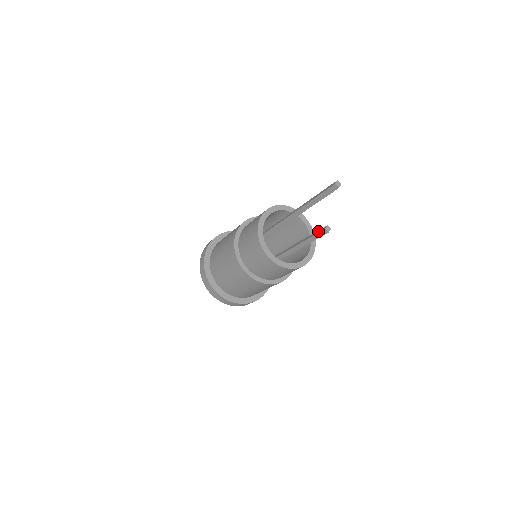
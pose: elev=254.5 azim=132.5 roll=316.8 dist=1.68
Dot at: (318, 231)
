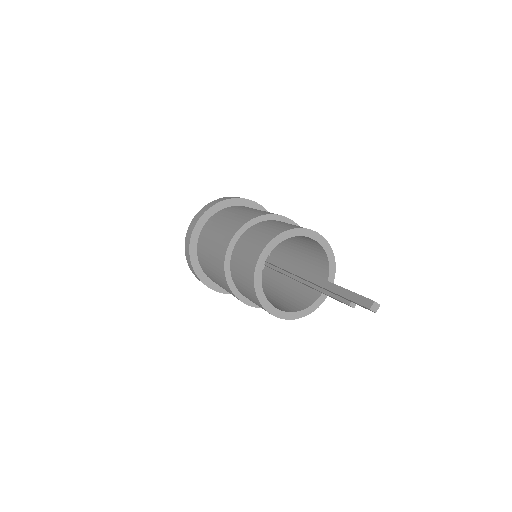
Dot at: (339, 296)
